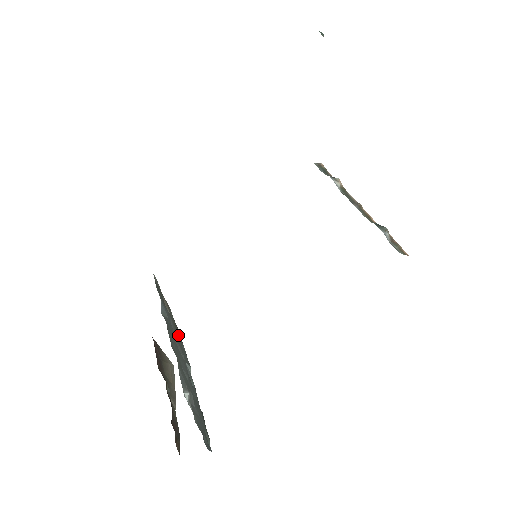
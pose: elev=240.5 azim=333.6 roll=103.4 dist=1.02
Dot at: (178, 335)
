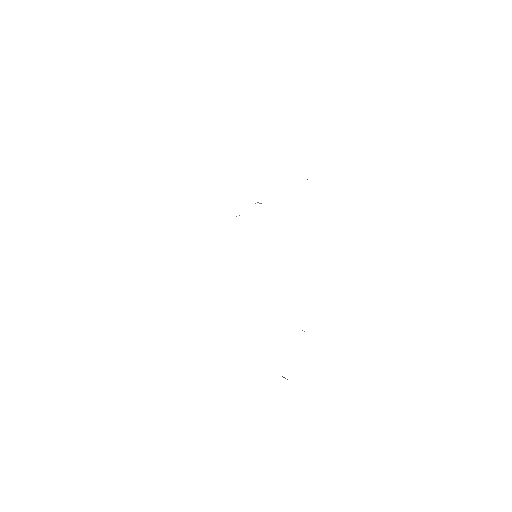
Dot at: occluded
